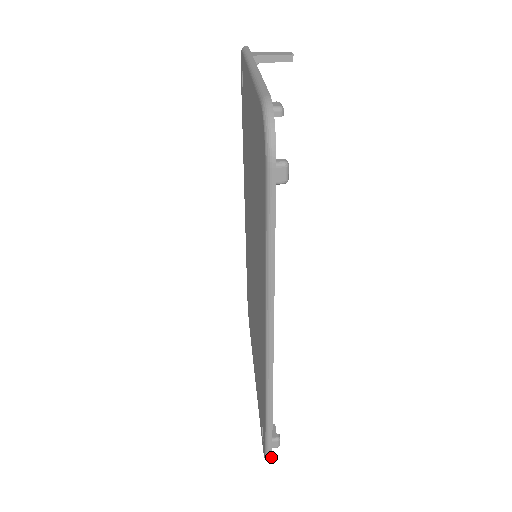
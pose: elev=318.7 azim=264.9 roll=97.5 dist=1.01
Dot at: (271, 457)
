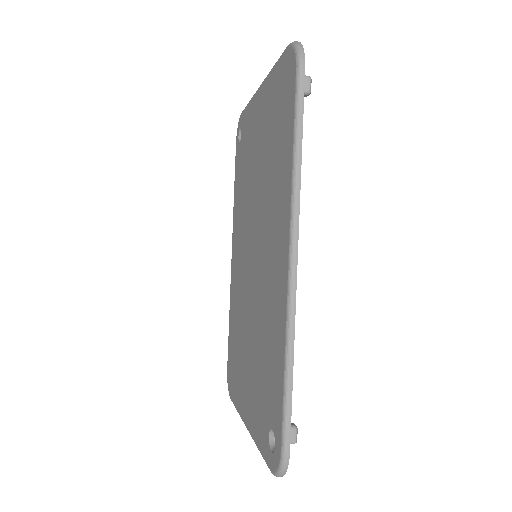
Dot at: (289, 451)
